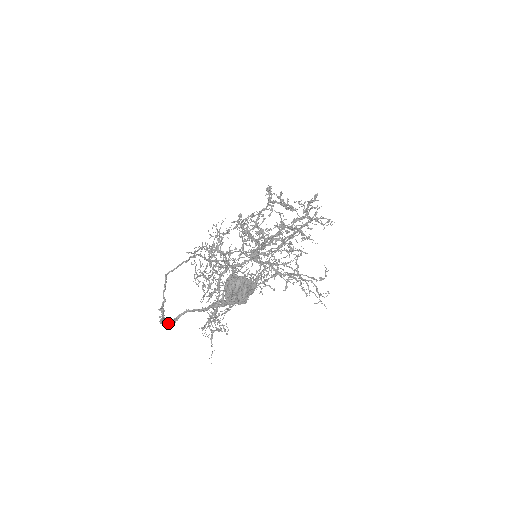
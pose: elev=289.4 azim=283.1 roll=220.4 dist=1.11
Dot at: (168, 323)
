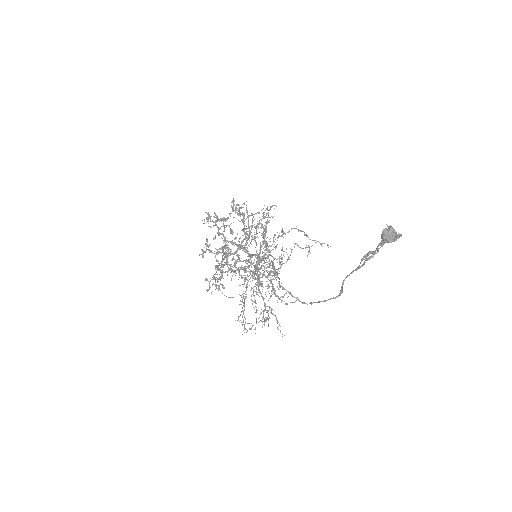
Dot at: (342, 292)
